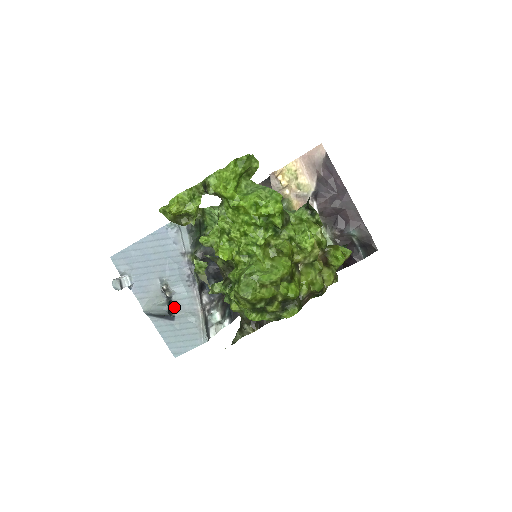
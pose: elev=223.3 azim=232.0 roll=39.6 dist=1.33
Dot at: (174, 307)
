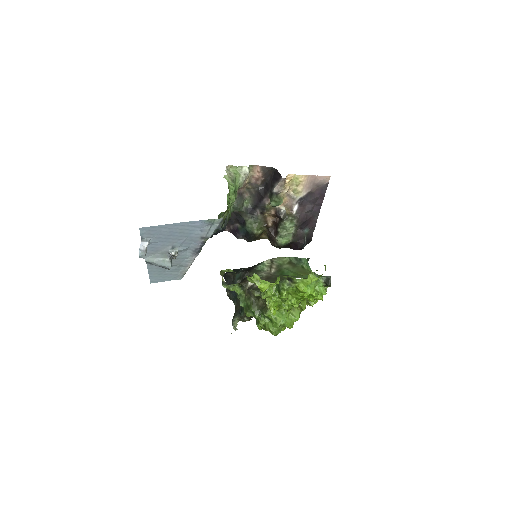
Dot at: occluded
